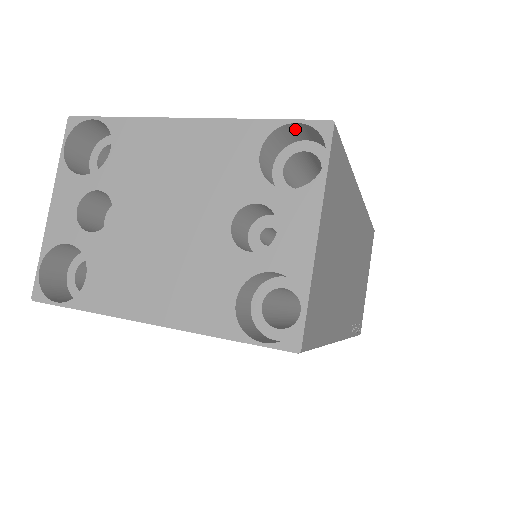
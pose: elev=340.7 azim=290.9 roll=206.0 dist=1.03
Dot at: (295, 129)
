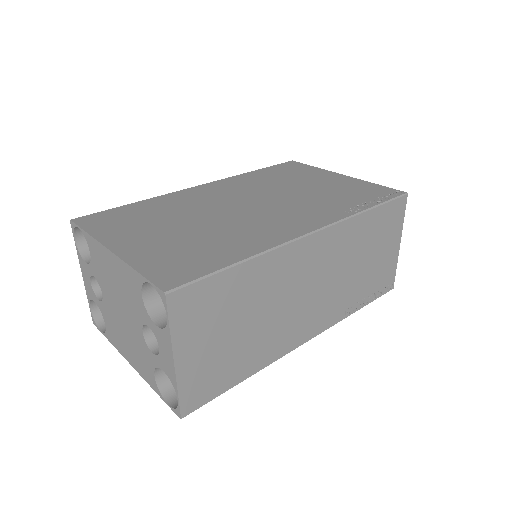
Dot at: (159, 279)
